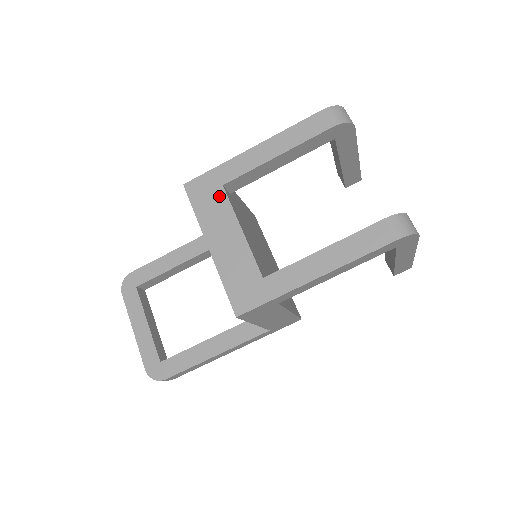
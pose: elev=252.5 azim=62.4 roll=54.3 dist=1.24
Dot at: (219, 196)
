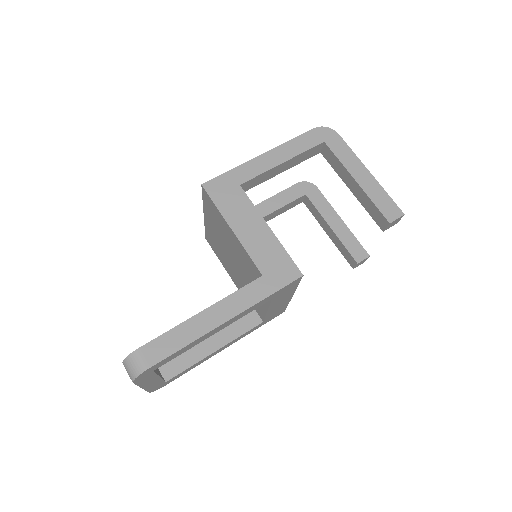
Dot at: occluded
